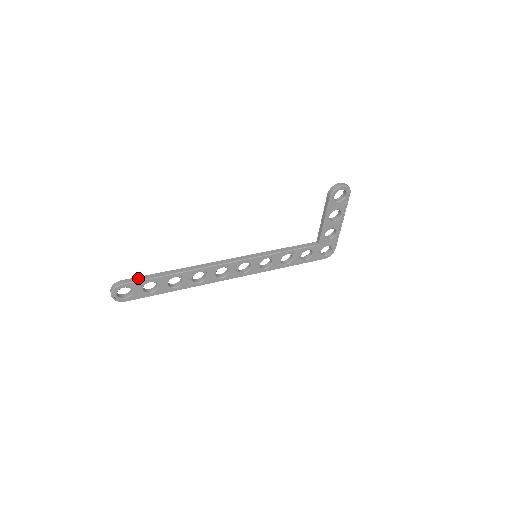
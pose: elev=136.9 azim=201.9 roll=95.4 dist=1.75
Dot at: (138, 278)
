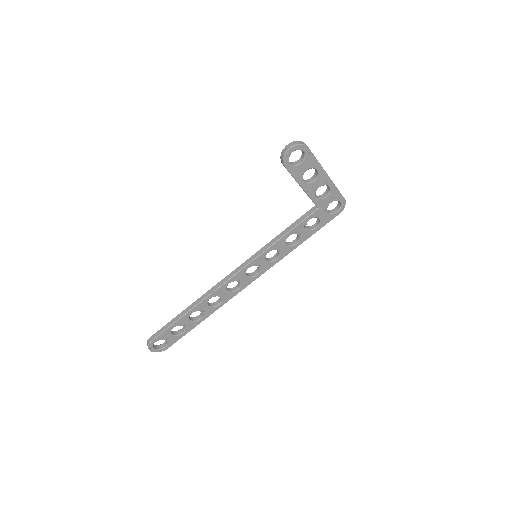
Dot at: (161, 330)
